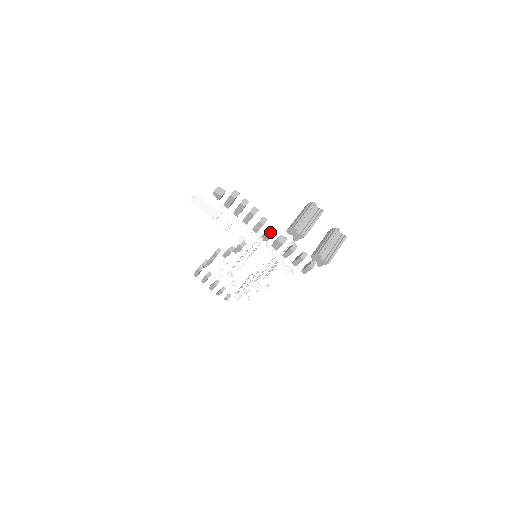
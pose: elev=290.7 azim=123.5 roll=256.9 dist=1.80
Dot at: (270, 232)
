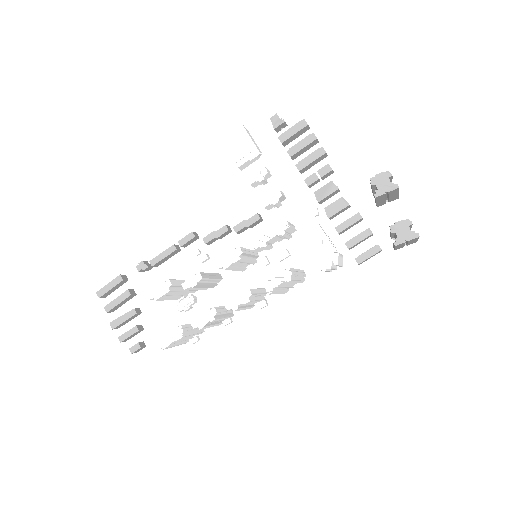
Dot at: (335, 185)
